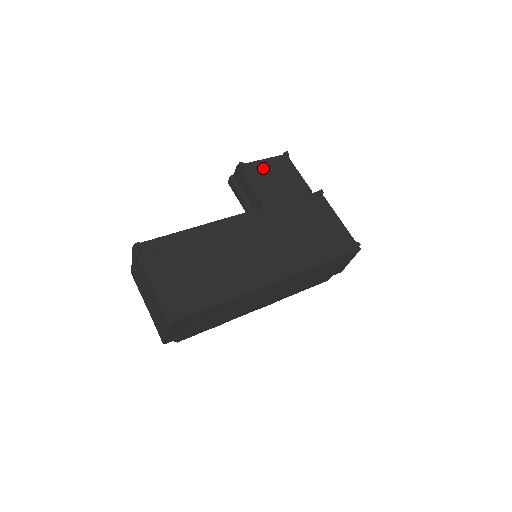
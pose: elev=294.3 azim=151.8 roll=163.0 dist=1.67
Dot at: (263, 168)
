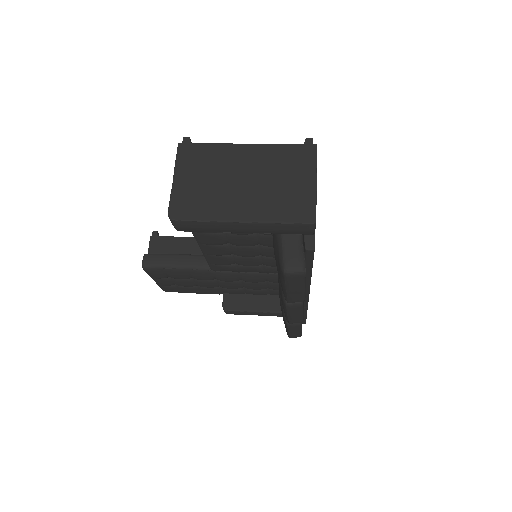
Dot at: occluded
